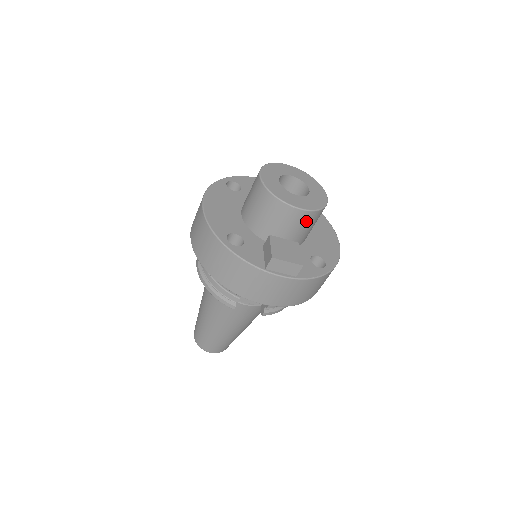
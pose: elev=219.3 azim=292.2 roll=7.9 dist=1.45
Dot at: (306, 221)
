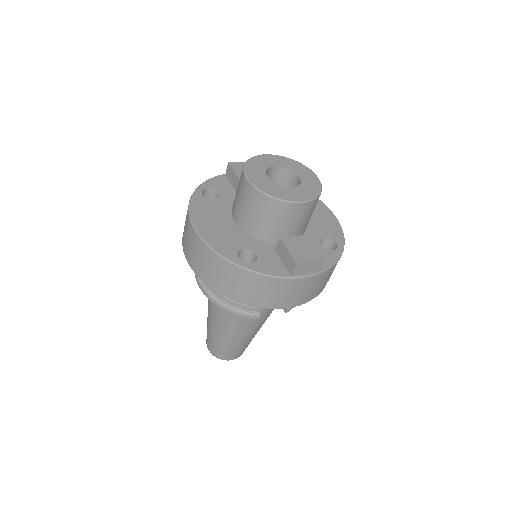
Dot at: (310, 210)
